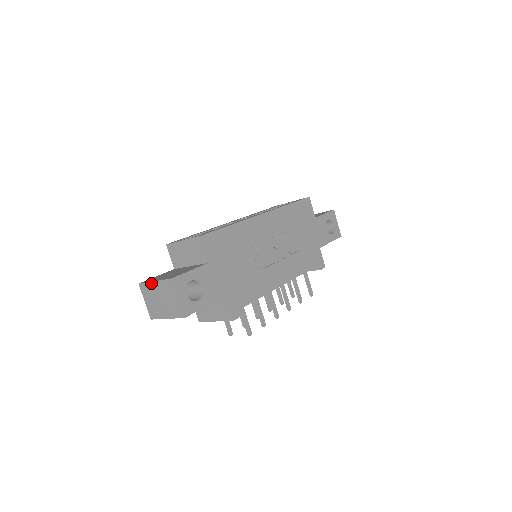
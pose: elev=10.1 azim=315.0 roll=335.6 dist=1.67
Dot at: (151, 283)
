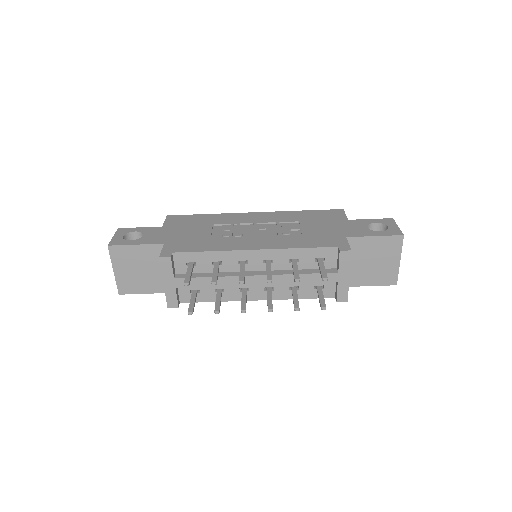
Dot at: occluded
